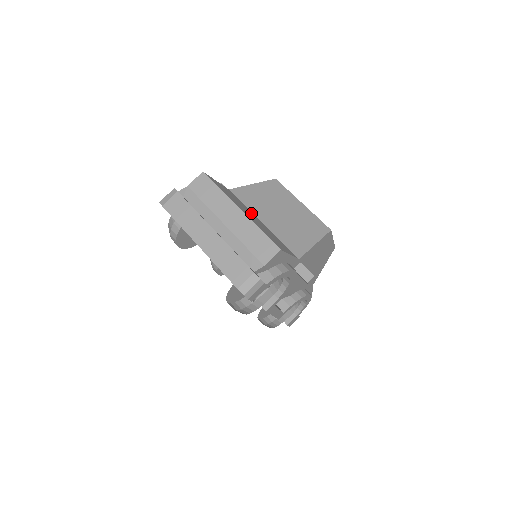
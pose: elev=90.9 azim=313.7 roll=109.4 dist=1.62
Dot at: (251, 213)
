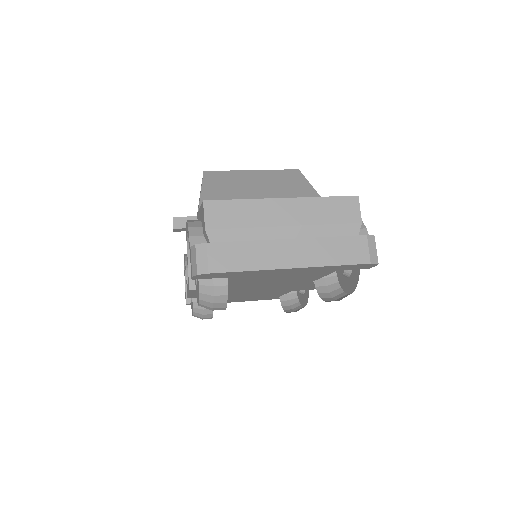
Dot at: occluded
